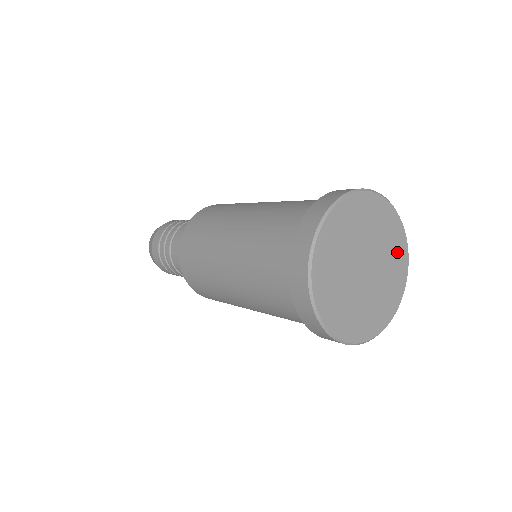
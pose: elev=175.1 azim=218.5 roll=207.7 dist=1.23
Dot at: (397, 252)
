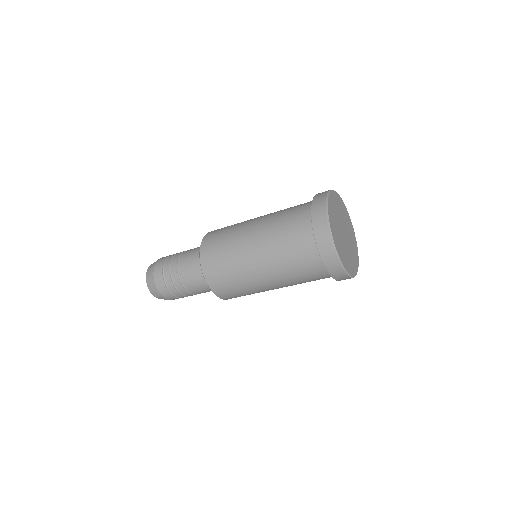
Dot at: (346, 215)
